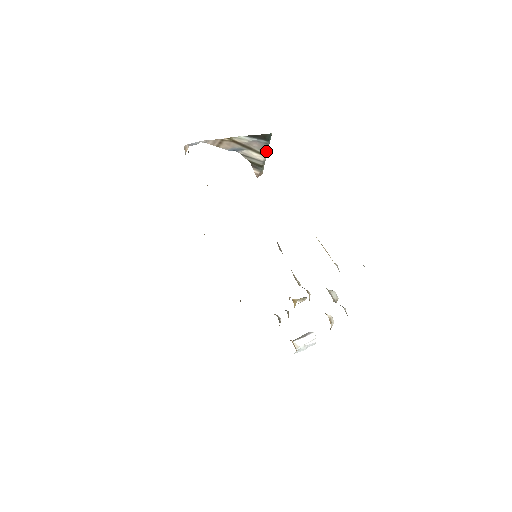
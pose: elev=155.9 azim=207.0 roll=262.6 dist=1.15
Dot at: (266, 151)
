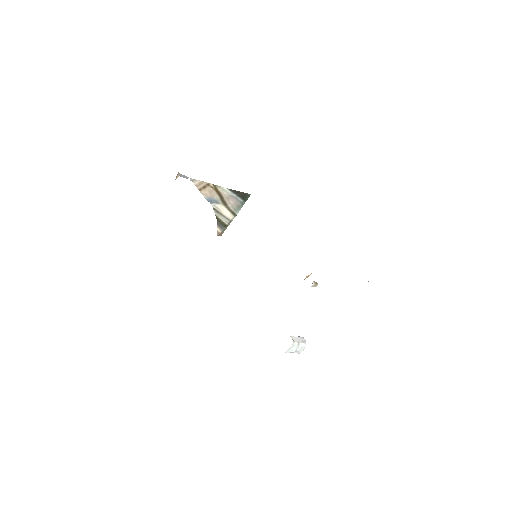
Dot at: (237, 211)
